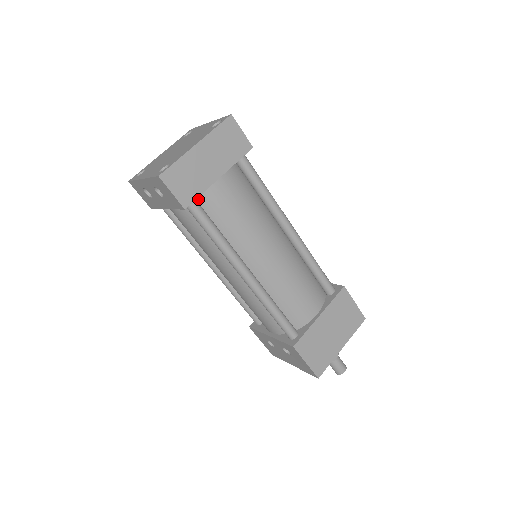
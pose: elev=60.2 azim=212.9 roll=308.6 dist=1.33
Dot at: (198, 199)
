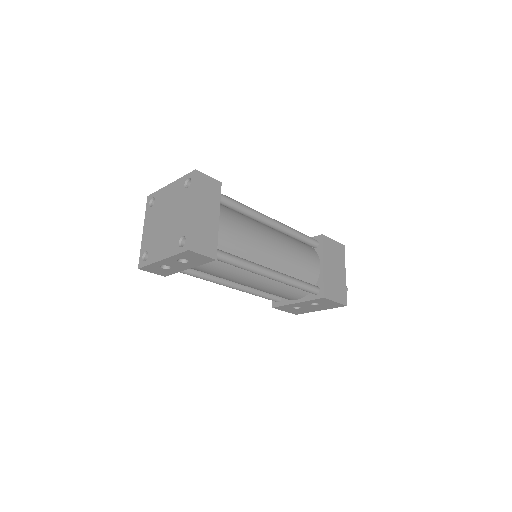
Dot at: occluded
